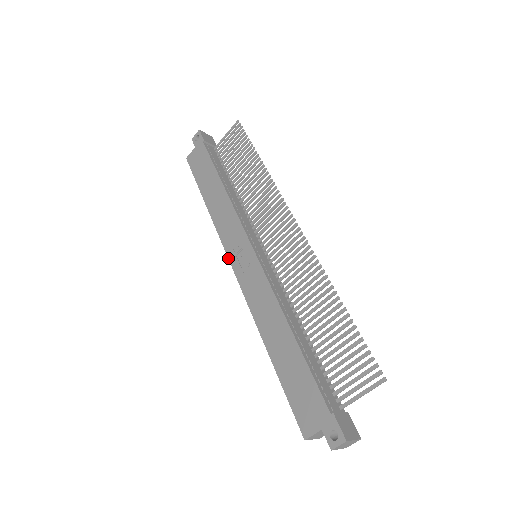
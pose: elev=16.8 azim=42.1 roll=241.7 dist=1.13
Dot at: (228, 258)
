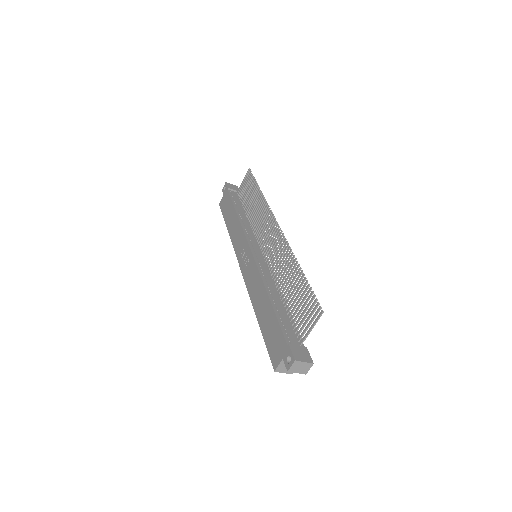
Dot at: (238, 262)
